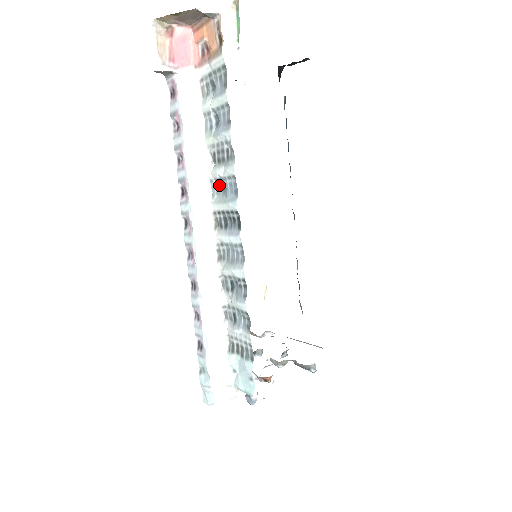
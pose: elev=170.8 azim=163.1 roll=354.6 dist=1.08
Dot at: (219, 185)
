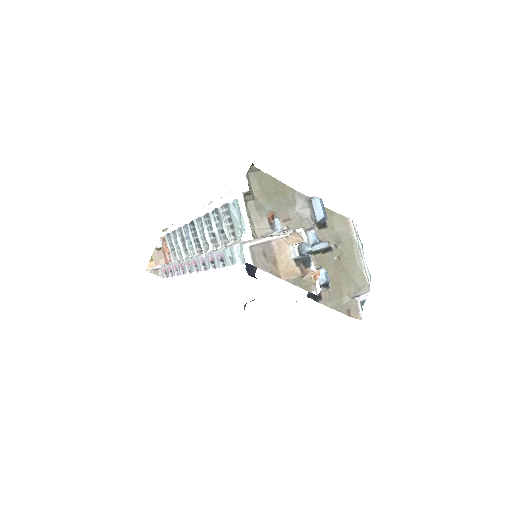
Dot at: (191, 246)
